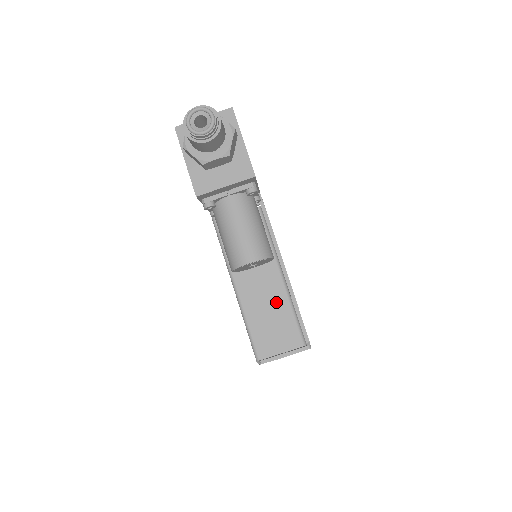
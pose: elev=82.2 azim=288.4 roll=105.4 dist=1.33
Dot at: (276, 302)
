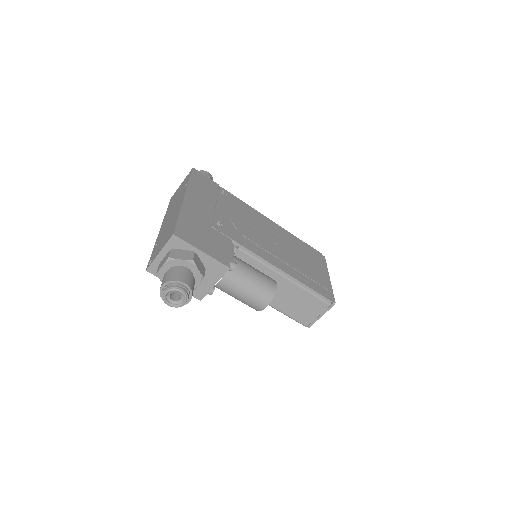
Dot at: (295, 294)
